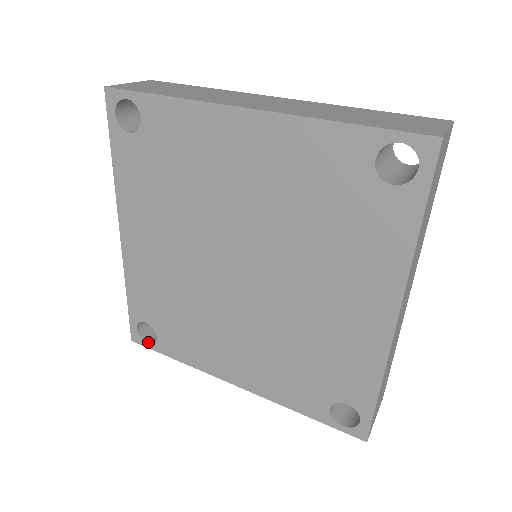
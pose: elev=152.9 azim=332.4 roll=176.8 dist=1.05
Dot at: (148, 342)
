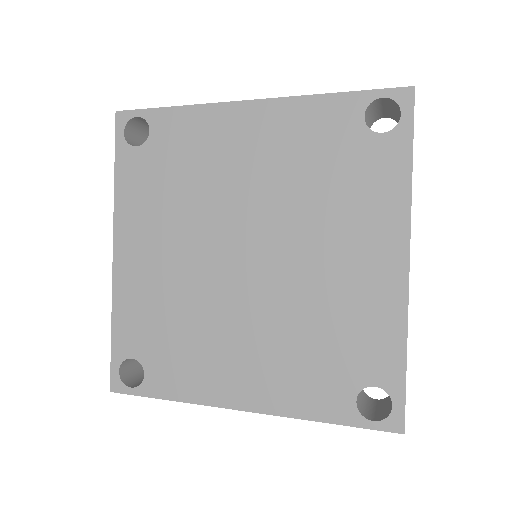
Dot at: (132, 387)
